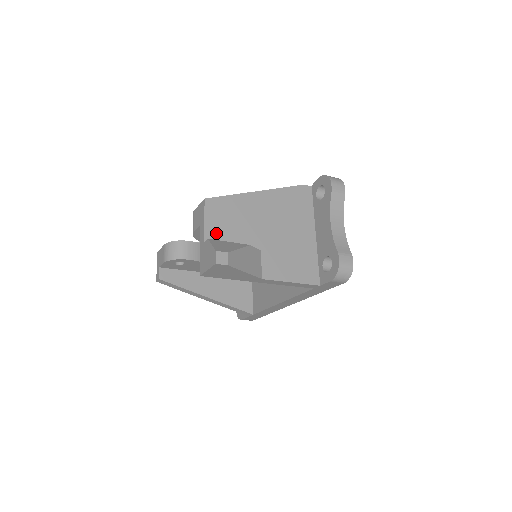
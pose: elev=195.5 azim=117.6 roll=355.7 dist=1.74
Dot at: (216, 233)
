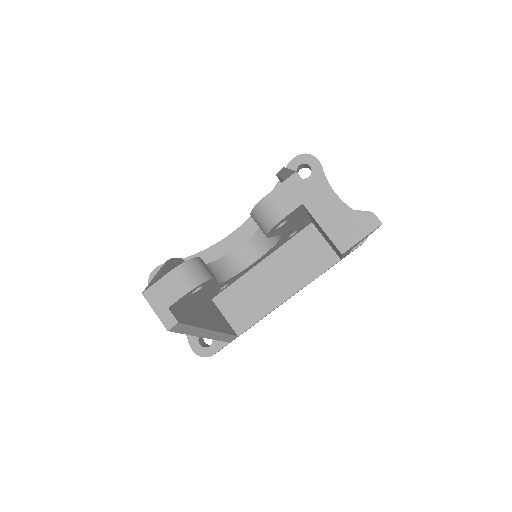
Dot at: occluded
